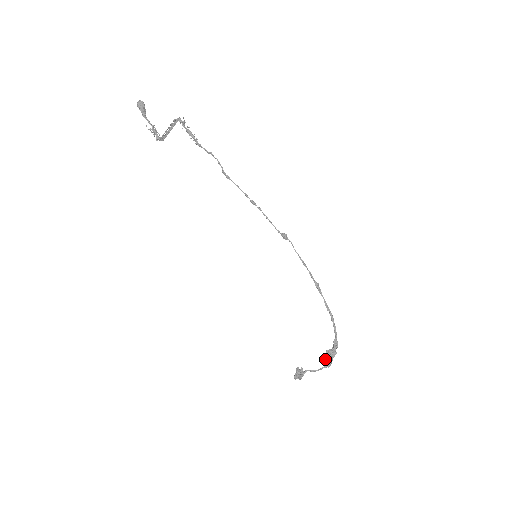
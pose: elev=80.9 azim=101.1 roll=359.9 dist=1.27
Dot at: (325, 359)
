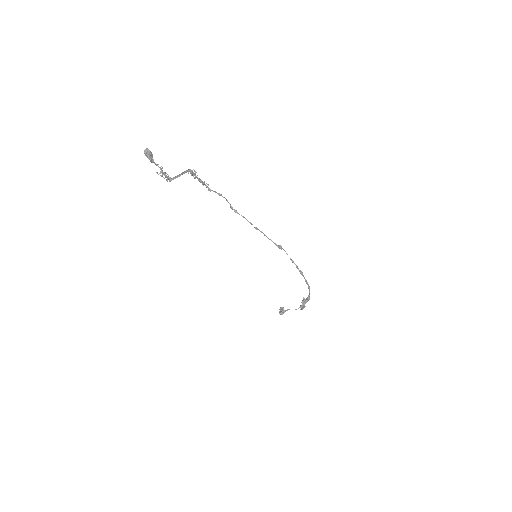
Dot at: (301, 306)
